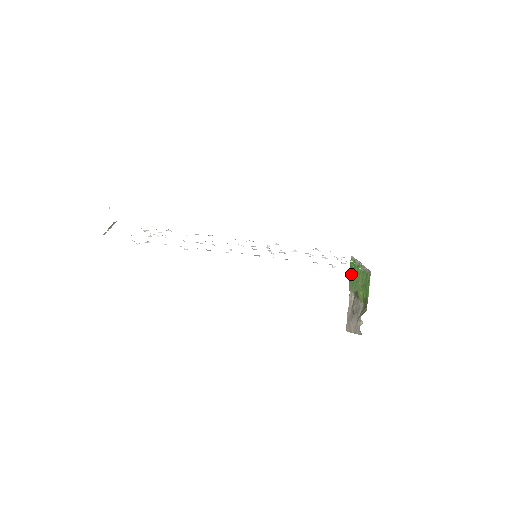
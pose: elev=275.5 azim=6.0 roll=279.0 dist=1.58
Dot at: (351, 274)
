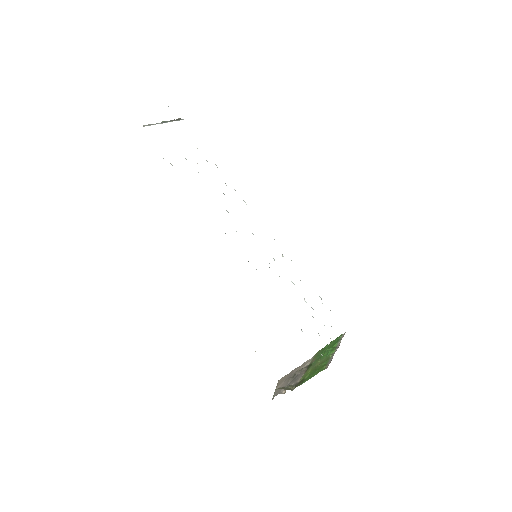
Dot at: (328, 346)
